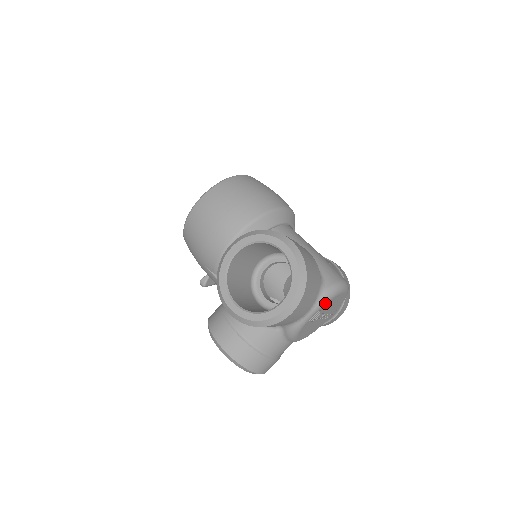
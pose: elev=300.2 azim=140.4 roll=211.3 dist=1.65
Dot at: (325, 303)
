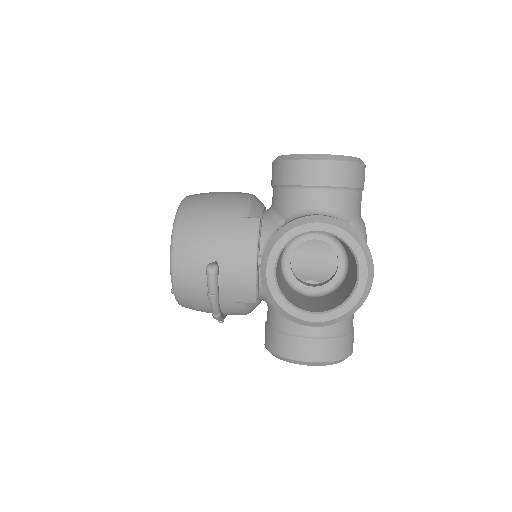
Dot at: occluded
